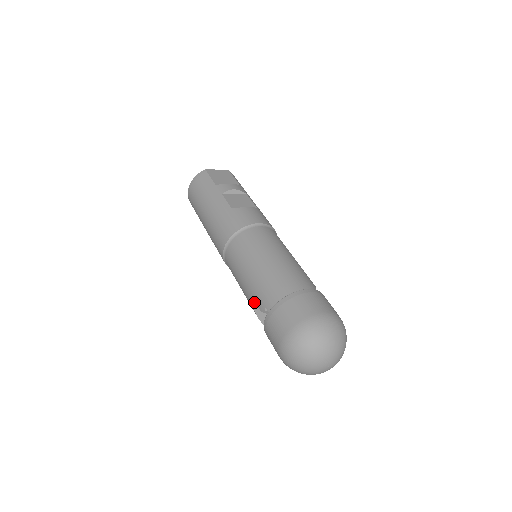
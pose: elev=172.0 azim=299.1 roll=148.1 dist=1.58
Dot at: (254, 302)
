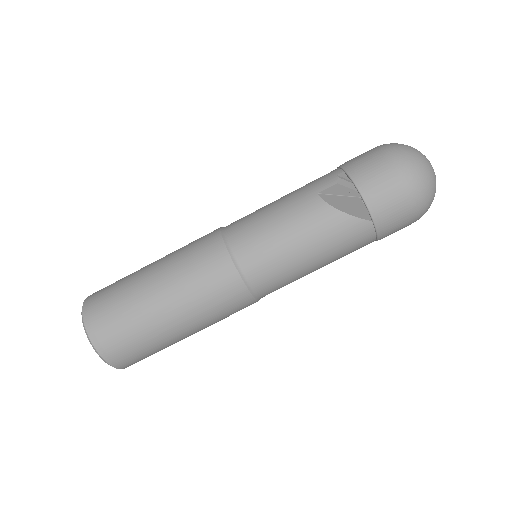
Dot at: (320, 196)
